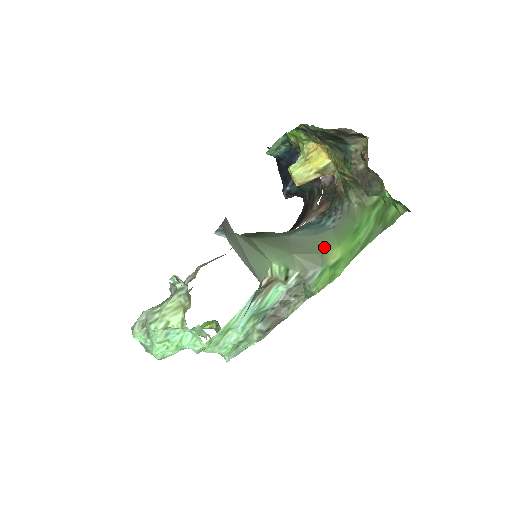
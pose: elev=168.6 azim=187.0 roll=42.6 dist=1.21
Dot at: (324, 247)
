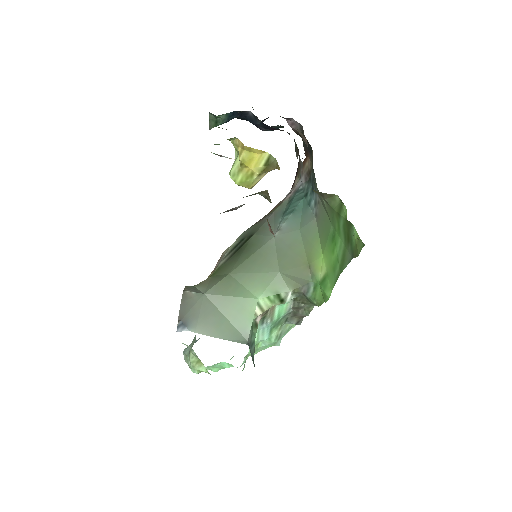
Dot at: (309, 253)
